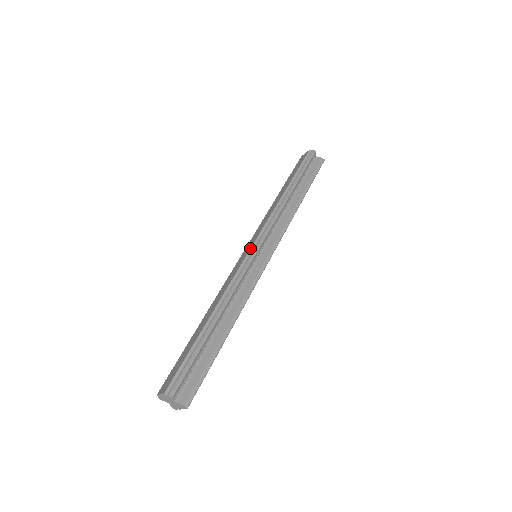
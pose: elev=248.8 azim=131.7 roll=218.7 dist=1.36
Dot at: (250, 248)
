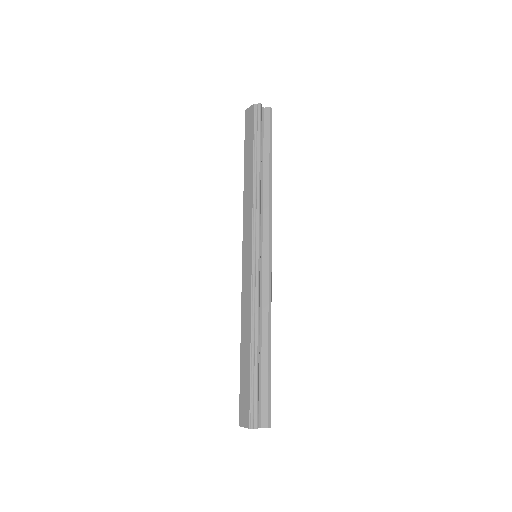
Dot at: (251, 256)
